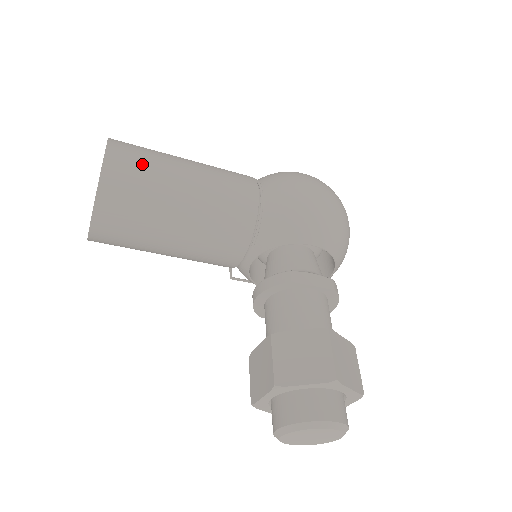
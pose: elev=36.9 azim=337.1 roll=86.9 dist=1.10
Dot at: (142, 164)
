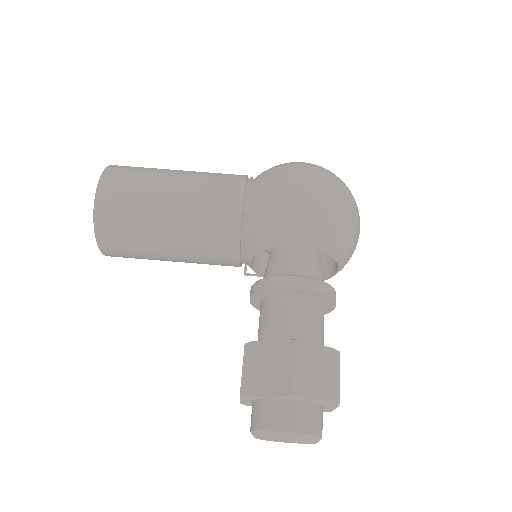
Dot at: (129, 190)
